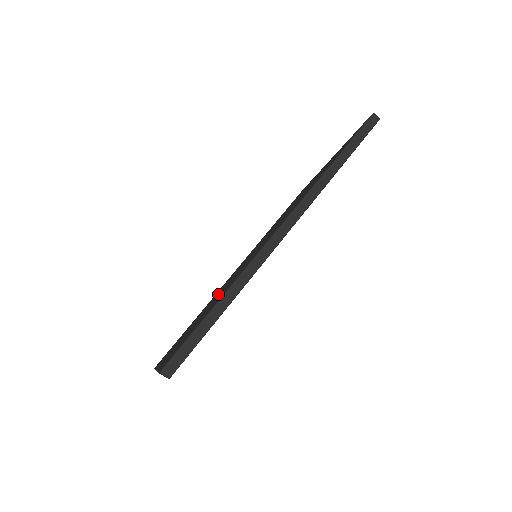
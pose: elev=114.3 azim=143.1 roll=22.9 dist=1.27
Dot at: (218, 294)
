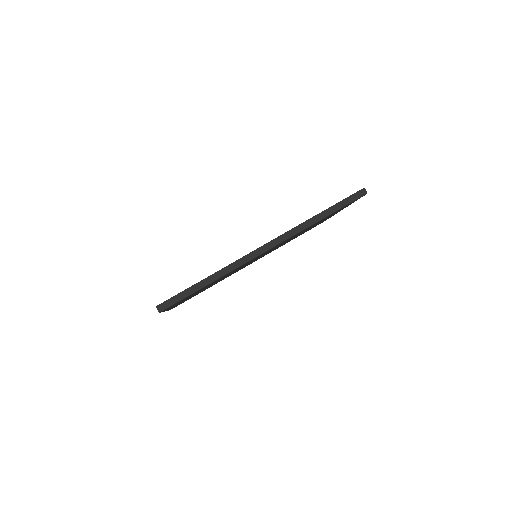
Dot at: occluded
